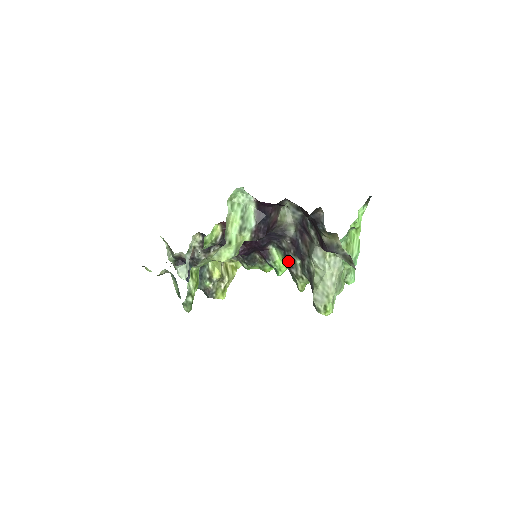
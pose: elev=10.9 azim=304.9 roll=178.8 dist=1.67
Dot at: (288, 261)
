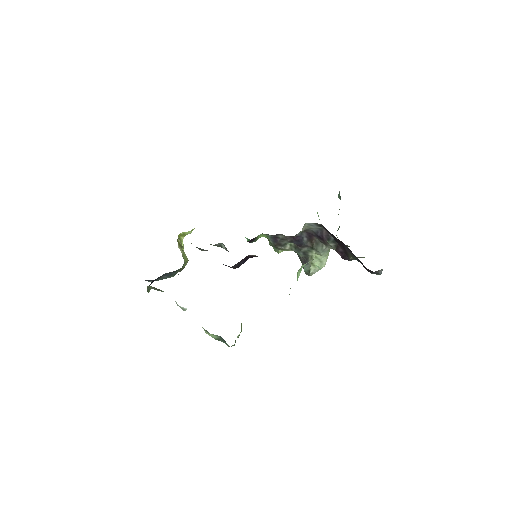
Dot at: (278, 243)
